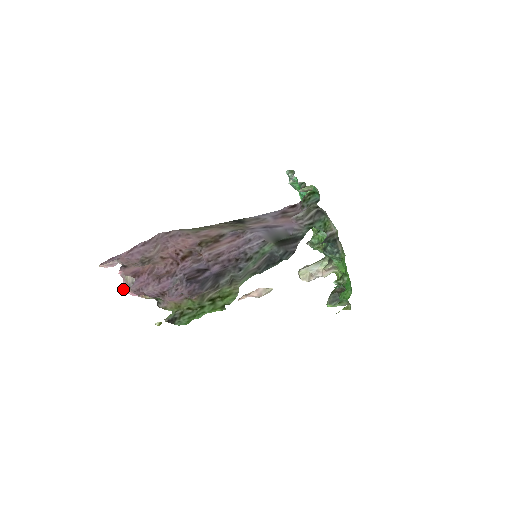
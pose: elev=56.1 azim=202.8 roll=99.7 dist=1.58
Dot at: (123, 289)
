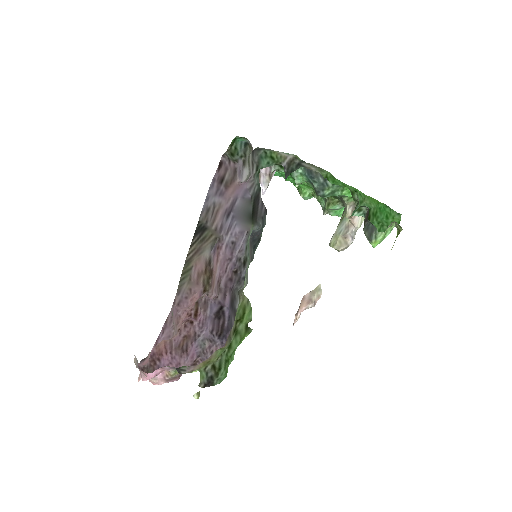
Dot at: occluded
